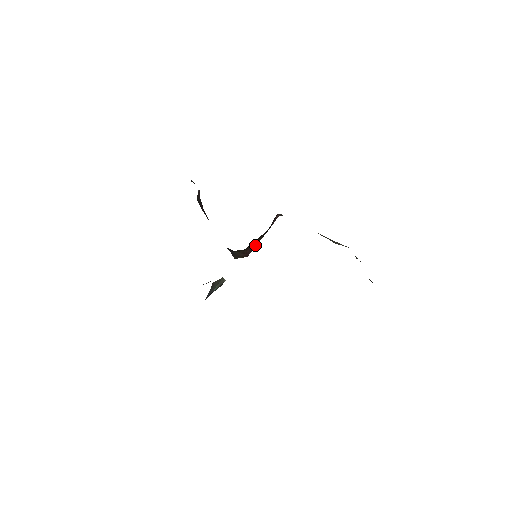
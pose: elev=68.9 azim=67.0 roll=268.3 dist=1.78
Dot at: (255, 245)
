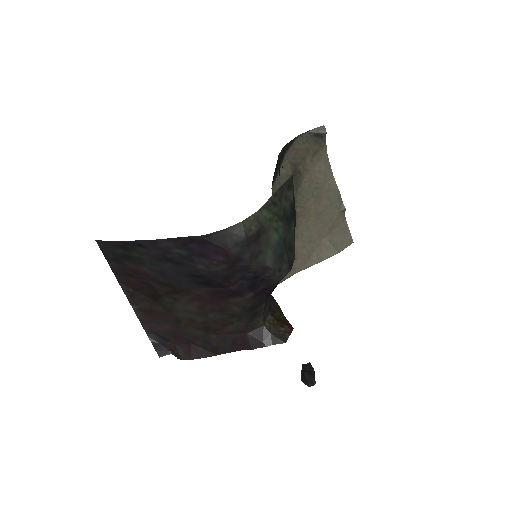
Dot at: (284, 318)
